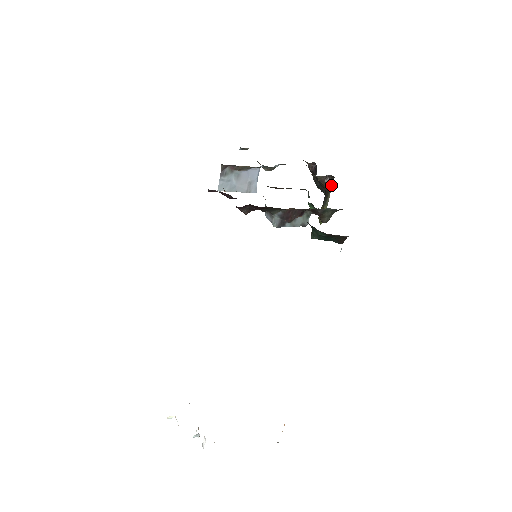
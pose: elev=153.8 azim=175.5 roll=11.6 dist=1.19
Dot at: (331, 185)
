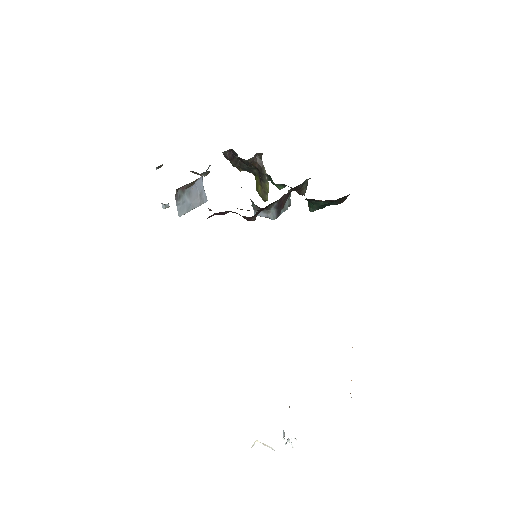
Dot at: (262, 162)
